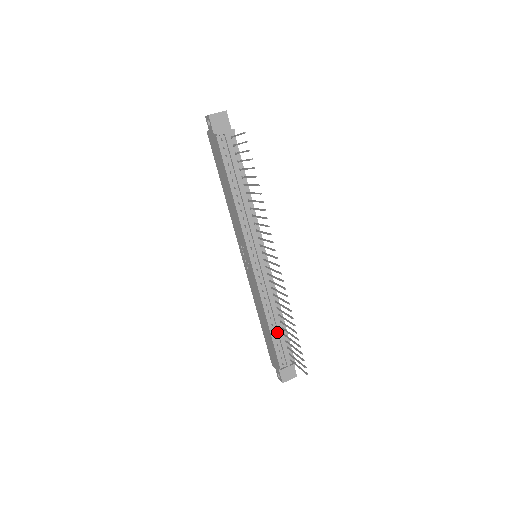
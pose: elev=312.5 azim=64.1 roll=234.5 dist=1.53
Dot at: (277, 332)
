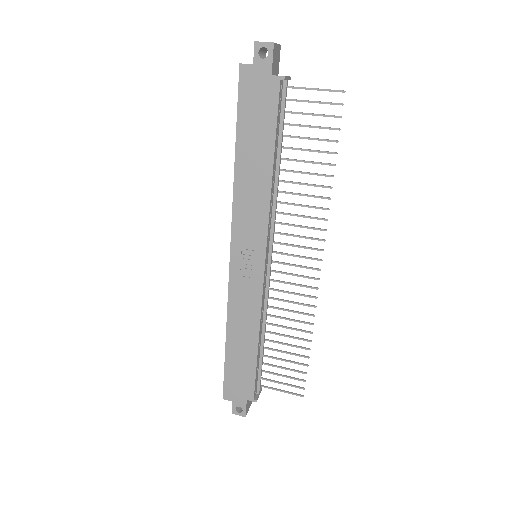
Dot at: (259, 353)
